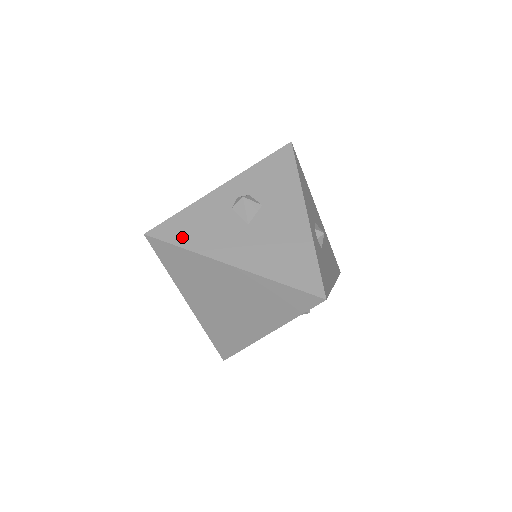
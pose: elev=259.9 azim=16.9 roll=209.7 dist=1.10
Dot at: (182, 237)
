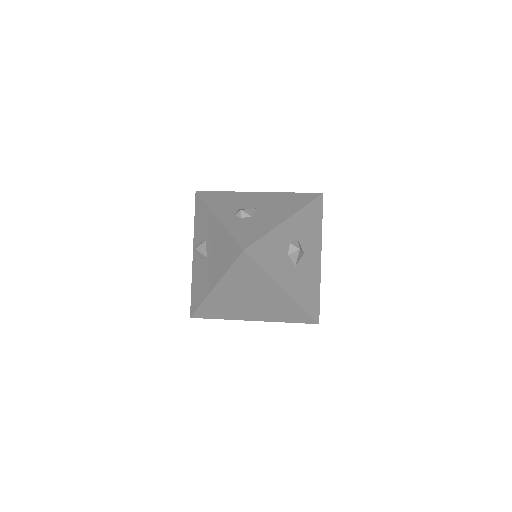
Dot at: (197, 300)
